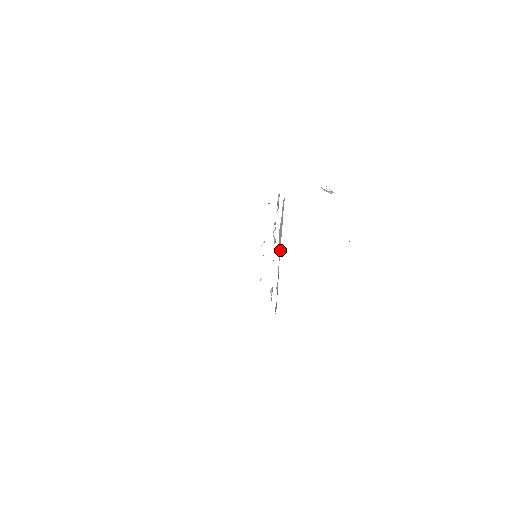
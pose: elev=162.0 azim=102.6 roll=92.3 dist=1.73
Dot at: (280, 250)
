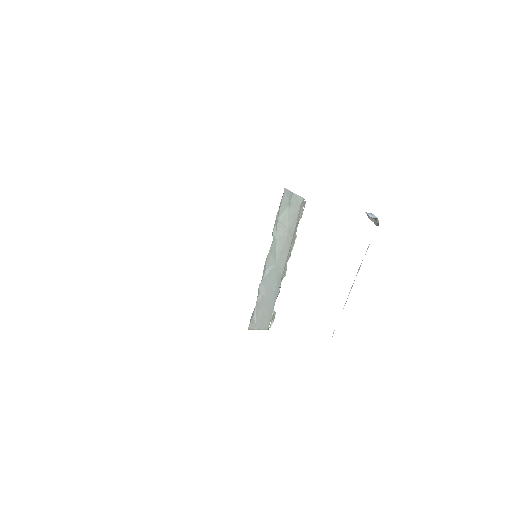
Dot at: (286, 257)
